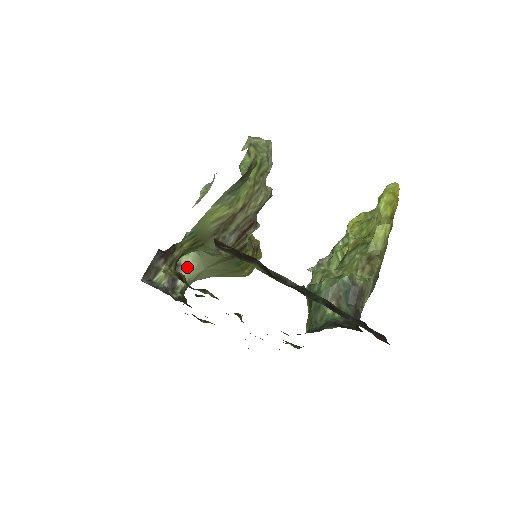
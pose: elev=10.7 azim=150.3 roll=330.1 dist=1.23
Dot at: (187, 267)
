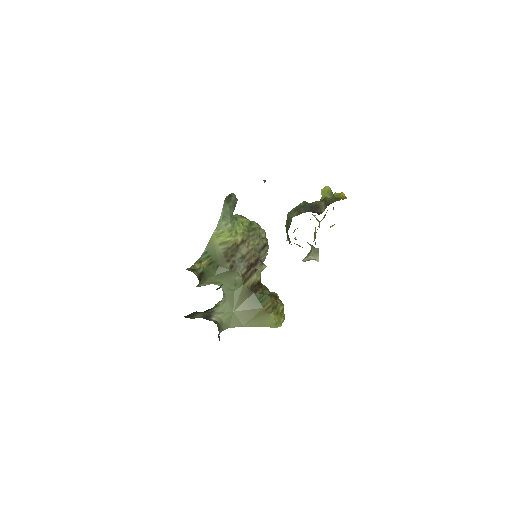
Dot at: (219, 312)
